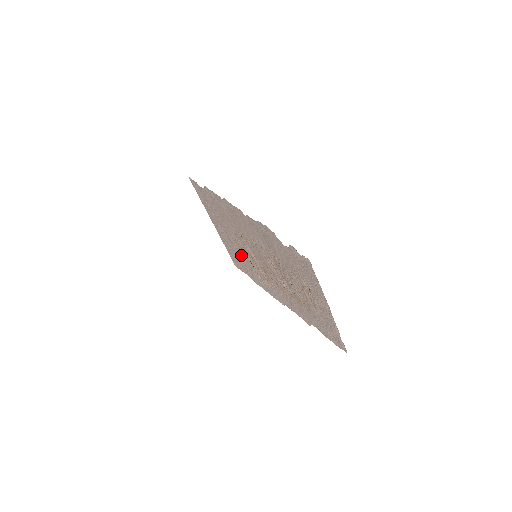
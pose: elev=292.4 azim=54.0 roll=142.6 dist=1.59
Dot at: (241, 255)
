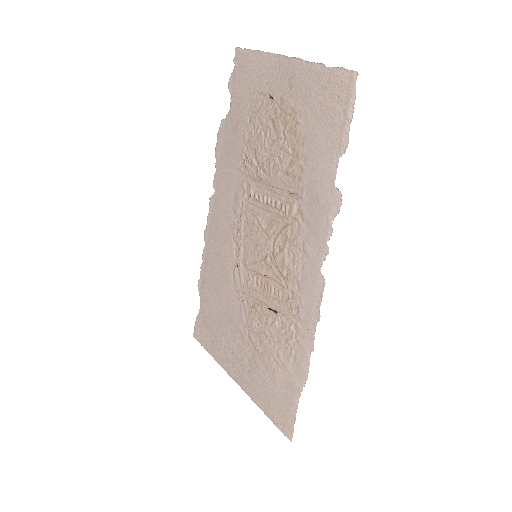
Dot at: (263, 337)
